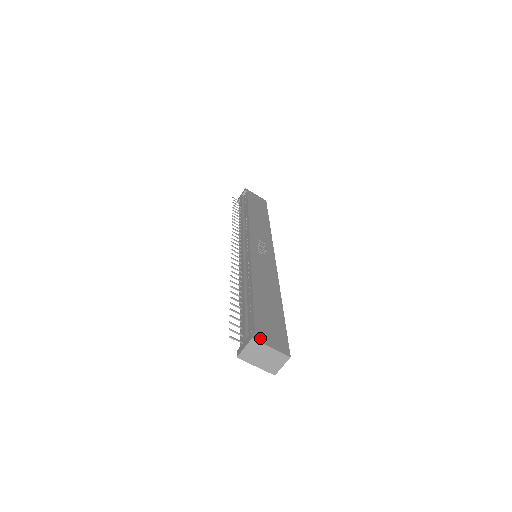
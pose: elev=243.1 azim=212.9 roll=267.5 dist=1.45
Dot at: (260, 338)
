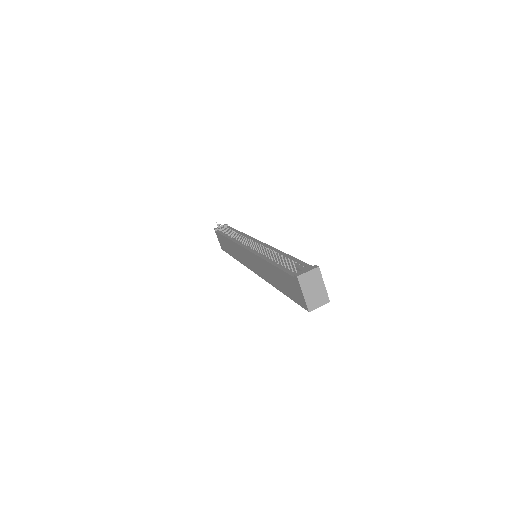
Dot at: (319, 273)
